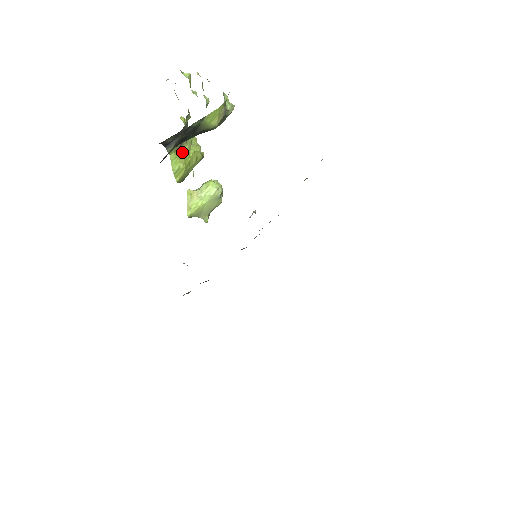
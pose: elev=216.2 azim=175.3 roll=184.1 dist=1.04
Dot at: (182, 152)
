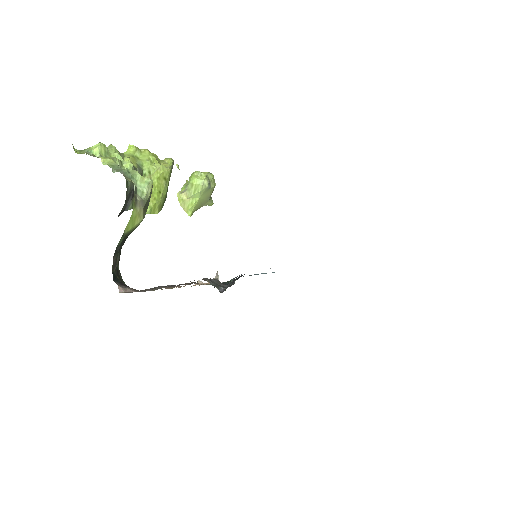
Dot at: occluded
